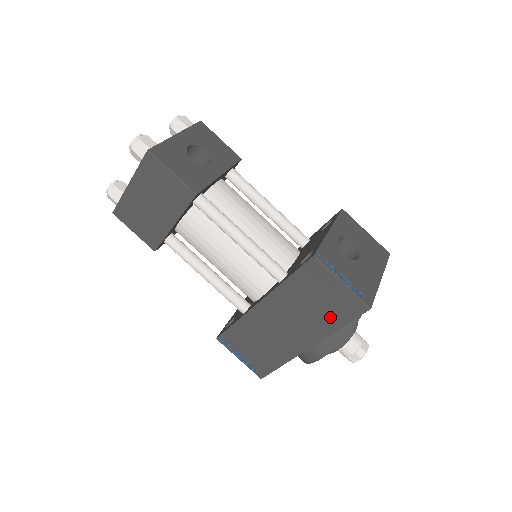
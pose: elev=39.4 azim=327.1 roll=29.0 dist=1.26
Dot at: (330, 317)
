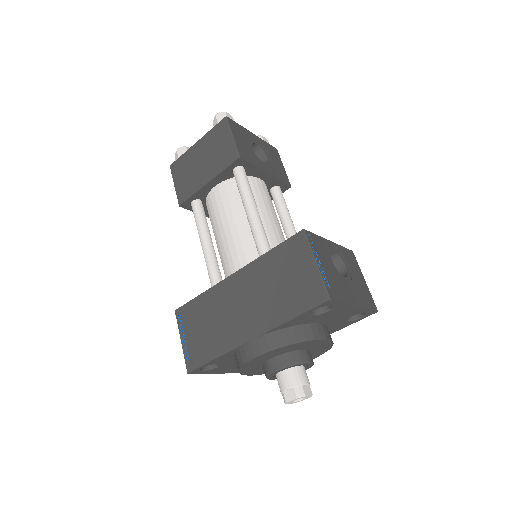
Dot at: (288, 303)
